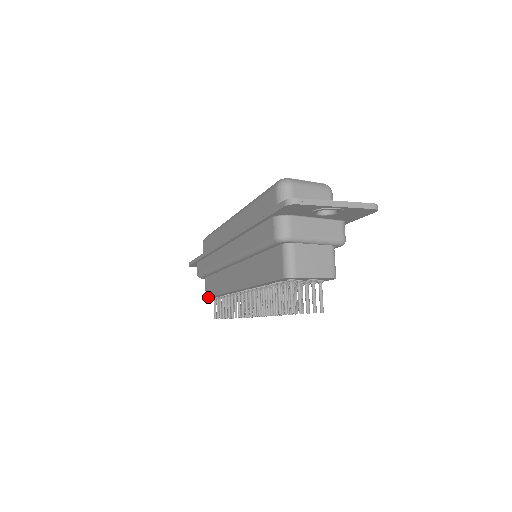
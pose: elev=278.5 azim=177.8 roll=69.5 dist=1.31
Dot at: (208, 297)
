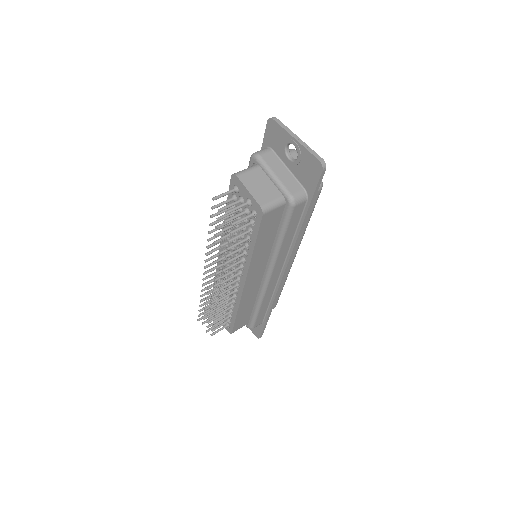
Dot at: occluded
